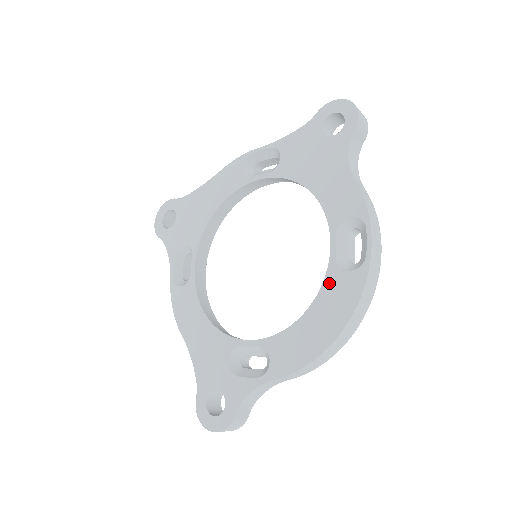
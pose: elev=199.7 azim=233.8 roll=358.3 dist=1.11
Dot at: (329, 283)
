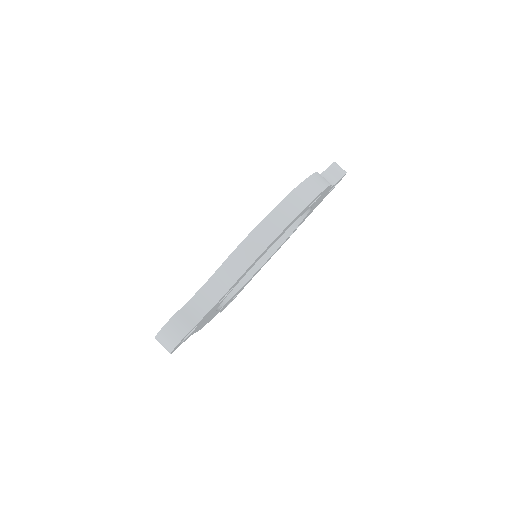
Dot at: occluded
